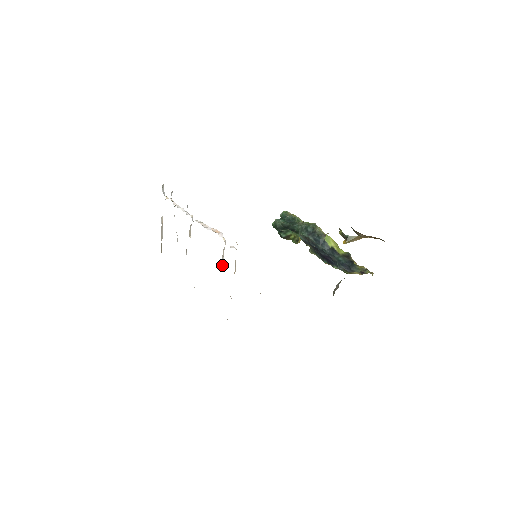
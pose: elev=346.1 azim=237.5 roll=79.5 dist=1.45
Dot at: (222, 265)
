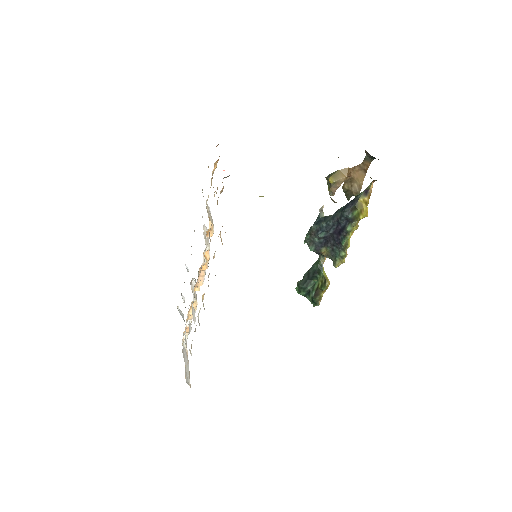
Dot at: (207, 247)
